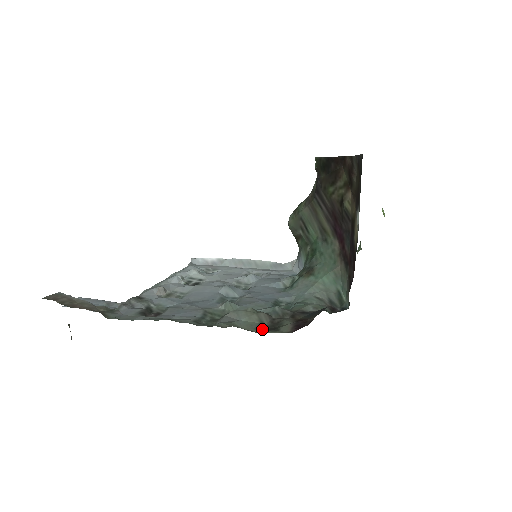
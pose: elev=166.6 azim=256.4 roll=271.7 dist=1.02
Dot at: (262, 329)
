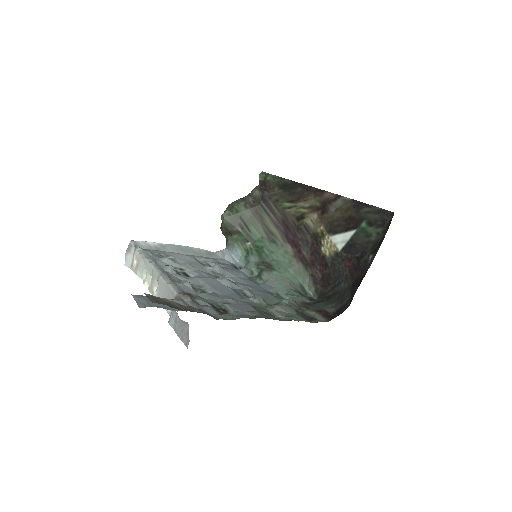
Dot at: (307, 319)
